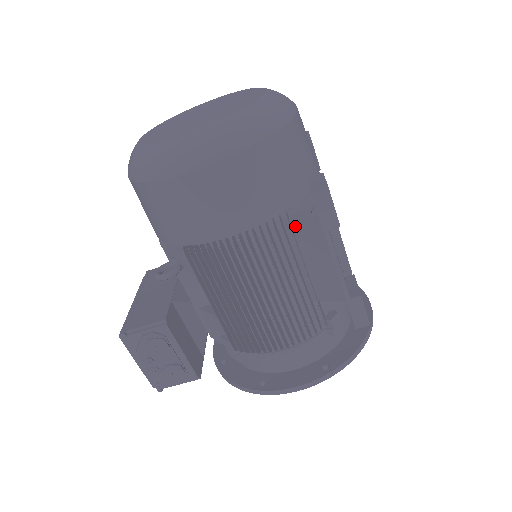
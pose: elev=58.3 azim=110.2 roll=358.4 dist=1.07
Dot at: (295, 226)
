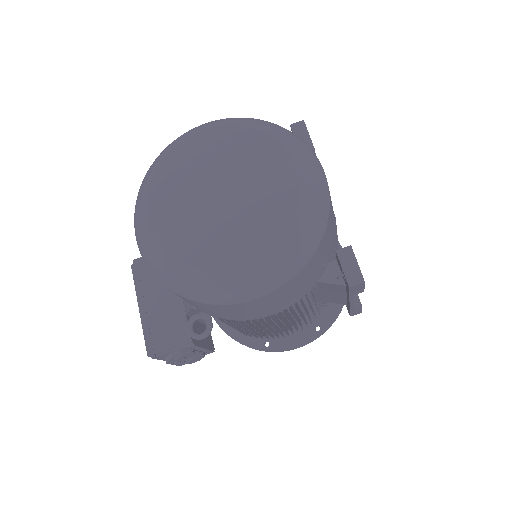
Dot at: (319, 283)
